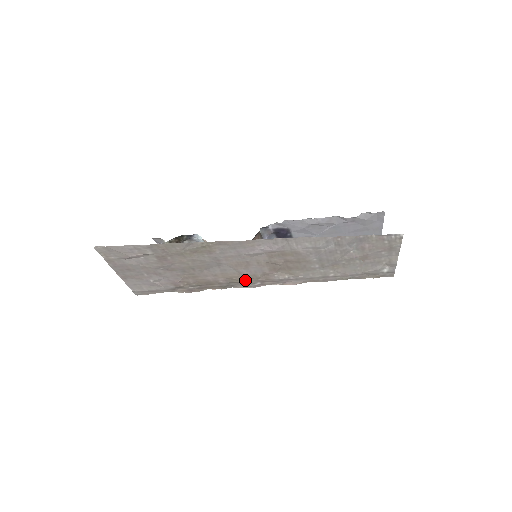
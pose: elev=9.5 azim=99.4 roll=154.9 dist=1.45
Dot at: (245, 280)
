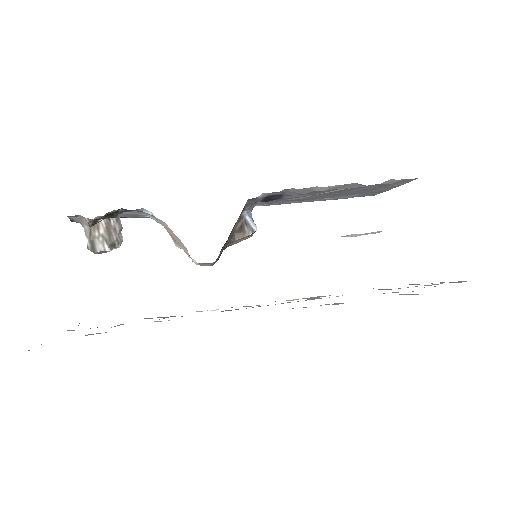
Dot at: occluded
